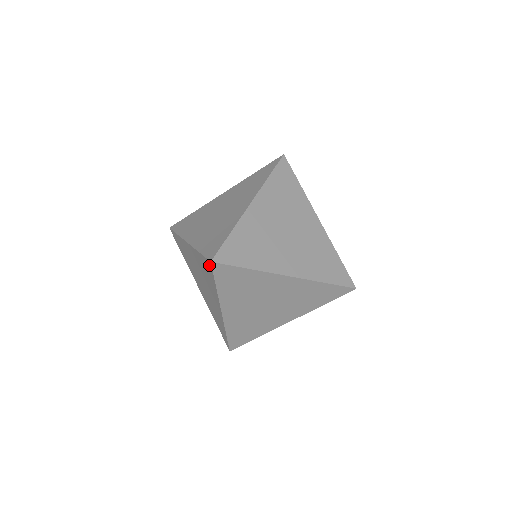
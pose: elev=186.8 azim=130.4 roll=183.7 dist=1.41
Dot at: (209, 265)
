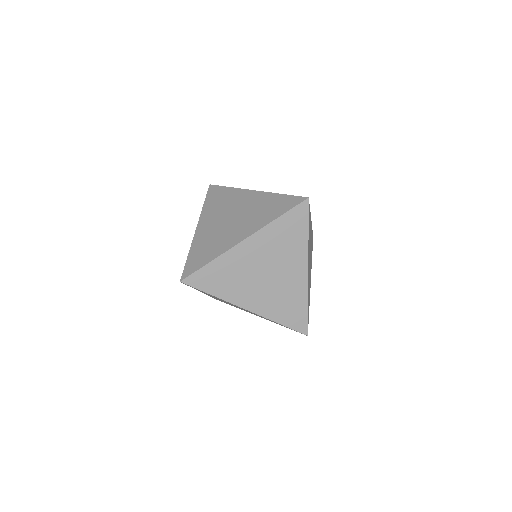
Dot at: (303, 208)
